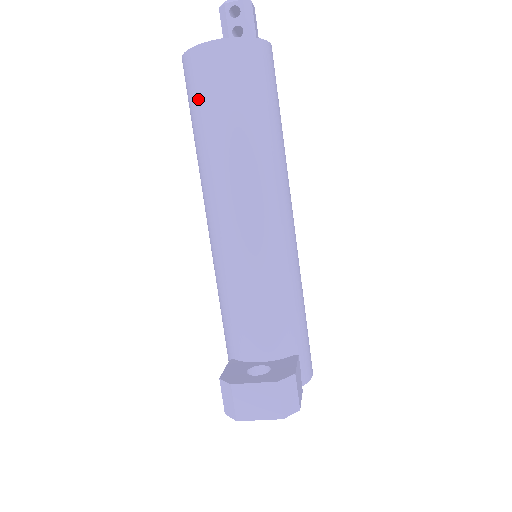
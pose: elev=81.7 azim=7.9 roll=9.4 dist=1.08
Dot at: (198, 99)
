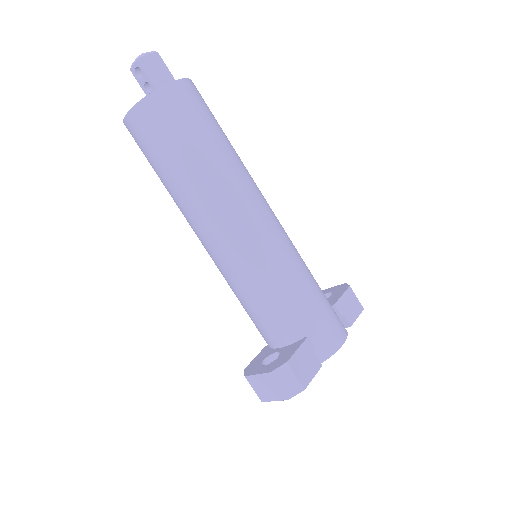
Dot at: occluded
